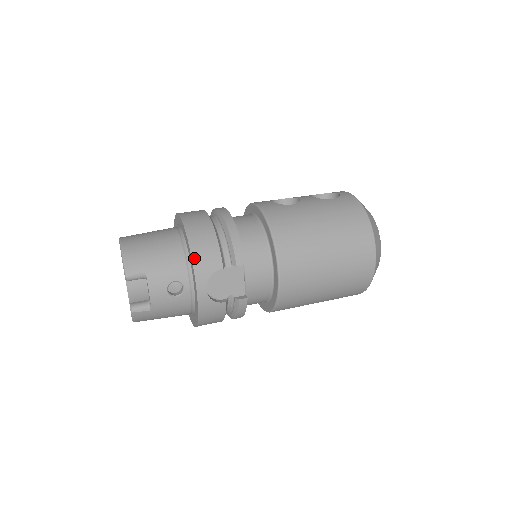
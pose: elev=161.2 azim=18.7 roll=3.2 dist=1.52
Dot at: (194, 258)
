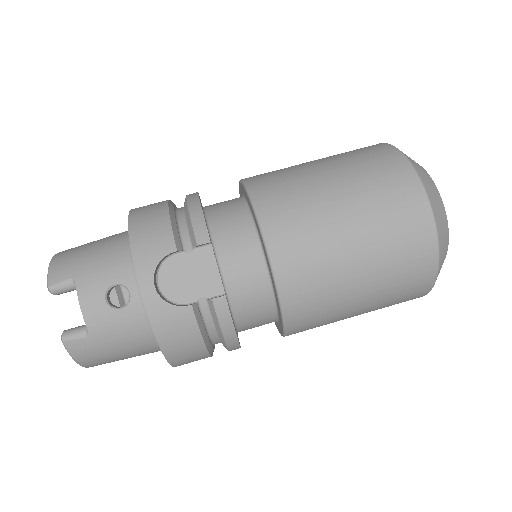
Dot at: (133, 242)
